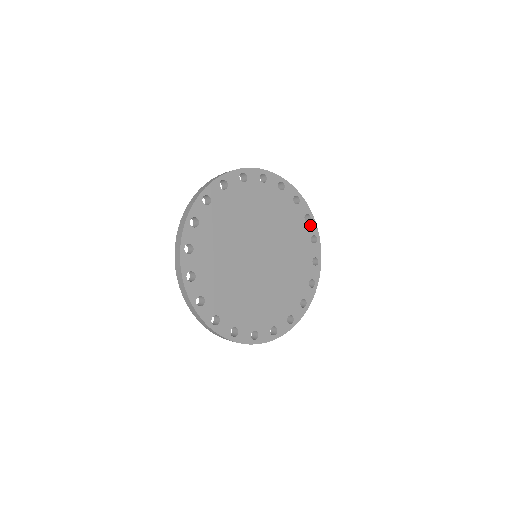
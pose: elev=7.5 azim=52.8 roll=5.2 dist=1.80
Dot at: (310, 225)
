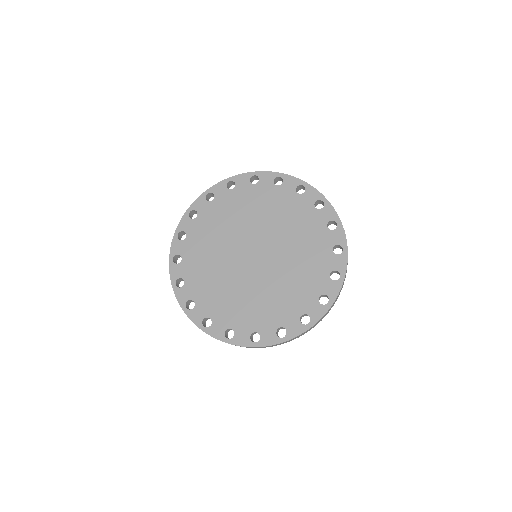
Dot at: (324, 211)
